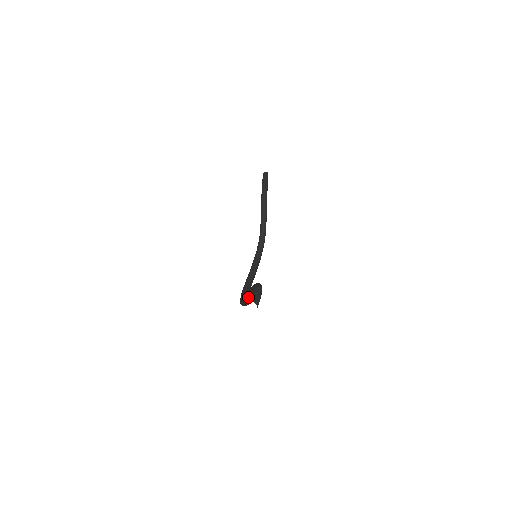
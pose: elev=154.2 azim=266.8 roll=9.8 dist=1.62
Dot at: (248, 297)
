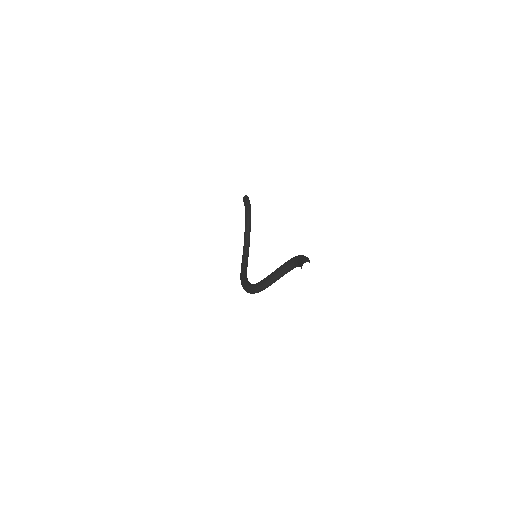
Dot at: (277, 275)
